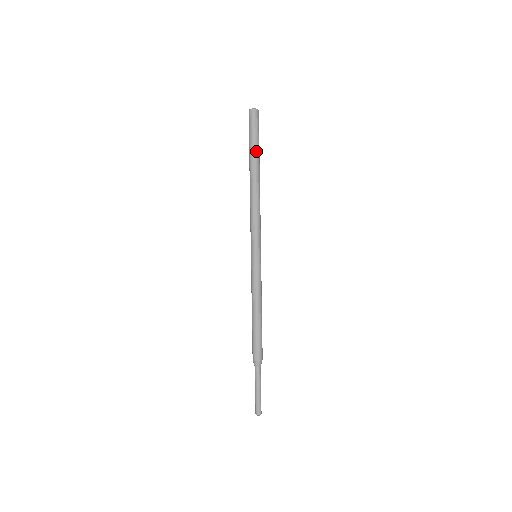
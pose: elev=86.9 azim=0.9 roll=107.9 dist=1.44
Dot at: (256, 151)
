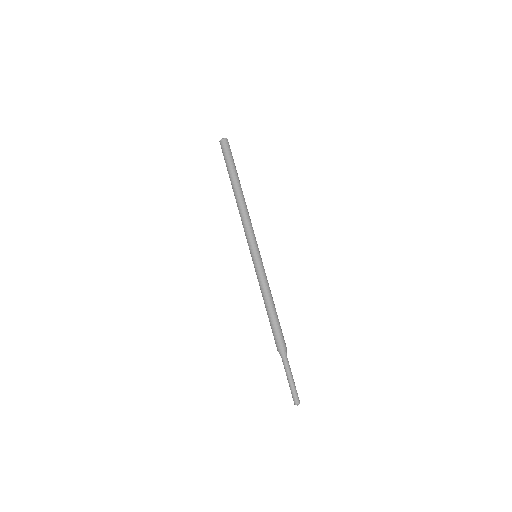
Dot at: (231, 170)
